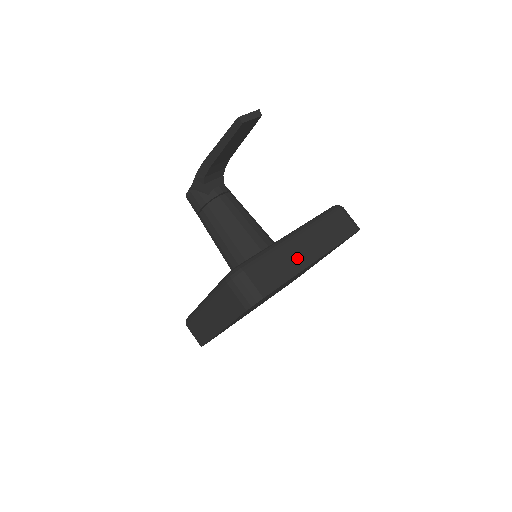
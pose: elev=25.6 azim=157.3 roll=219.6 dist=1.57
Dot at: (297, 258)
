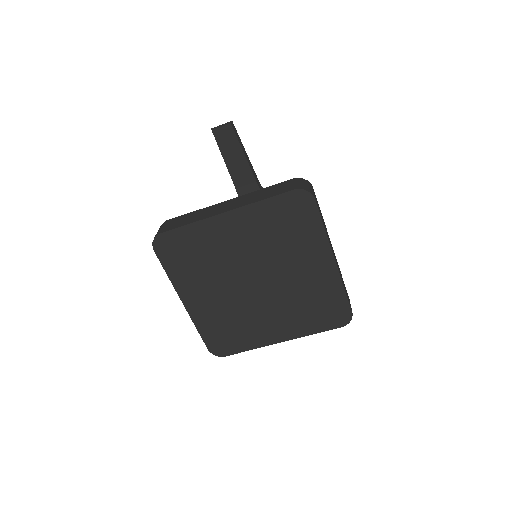
Dot at: (212, 212)
